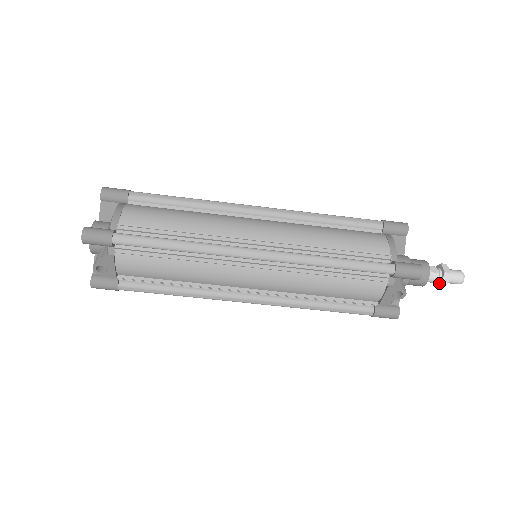
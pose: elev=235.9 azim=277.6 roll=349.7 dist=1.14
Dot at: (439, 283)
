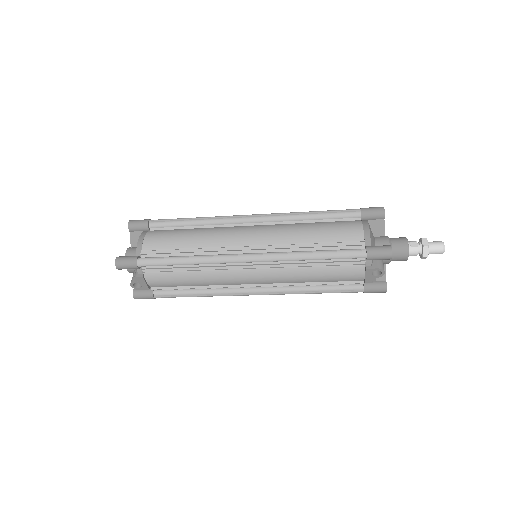
Dot at: (421, 256)
